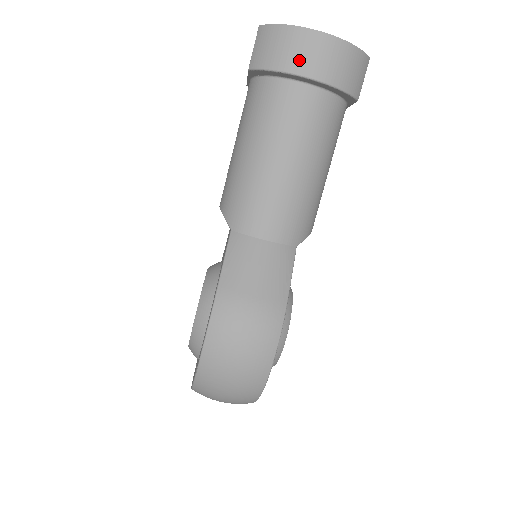
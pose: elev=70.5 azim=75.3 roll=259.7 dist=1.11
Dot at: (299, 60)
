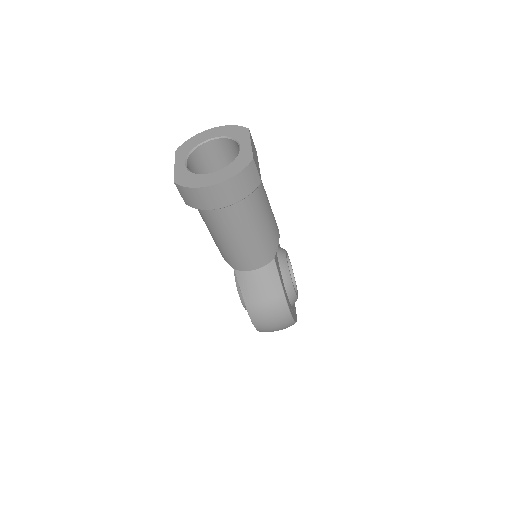
Dot at: (212, 203)
